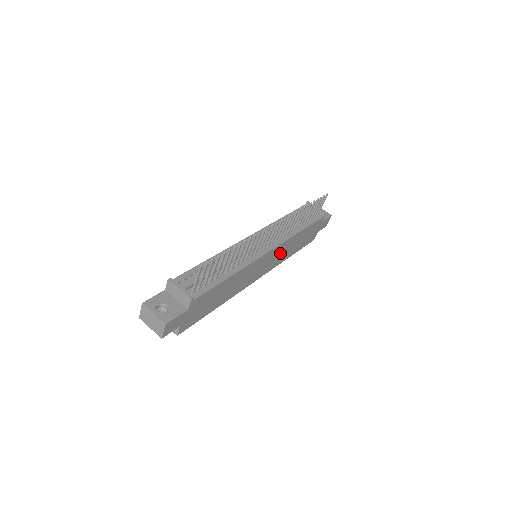
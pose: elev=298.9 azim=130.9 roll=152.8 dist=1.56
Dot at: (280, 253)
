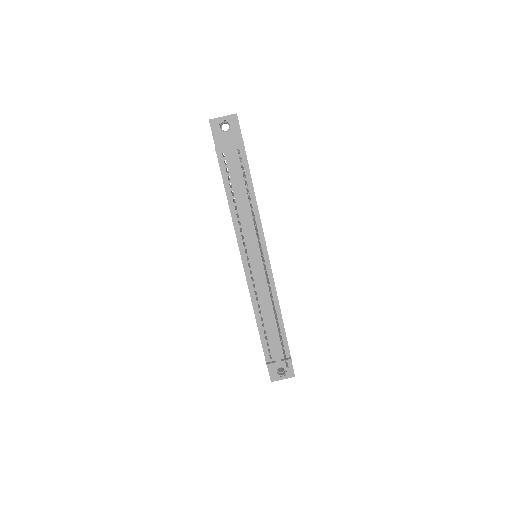
Dot at: occluded
